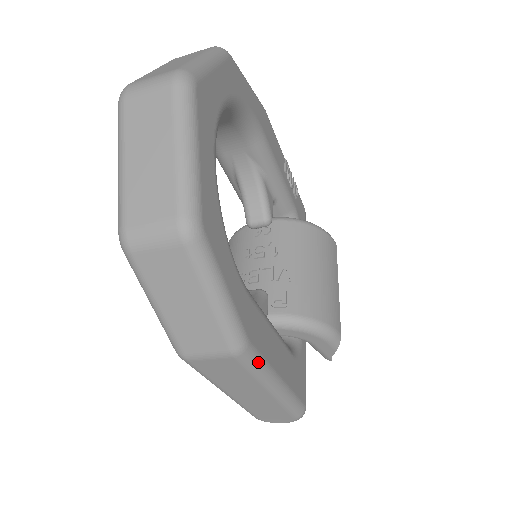
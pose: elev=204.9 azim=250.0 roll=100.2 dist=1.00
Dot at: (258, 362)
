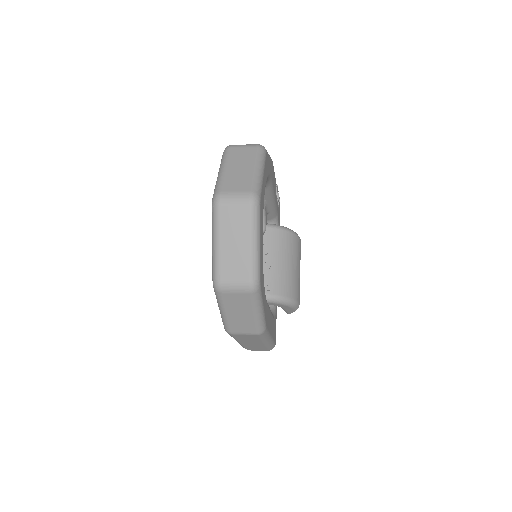
Dot at: (266, 334)
